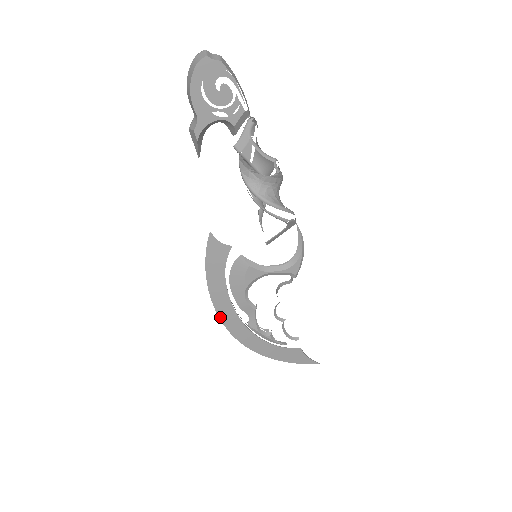
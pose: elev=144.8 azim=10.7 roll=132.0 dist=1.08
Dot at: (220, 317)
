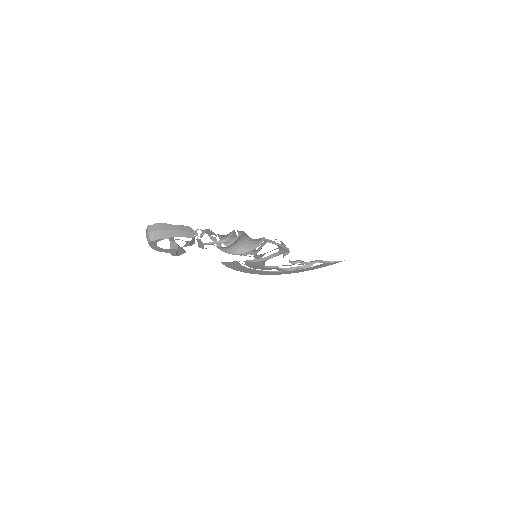
Dot at: (259, 274)
